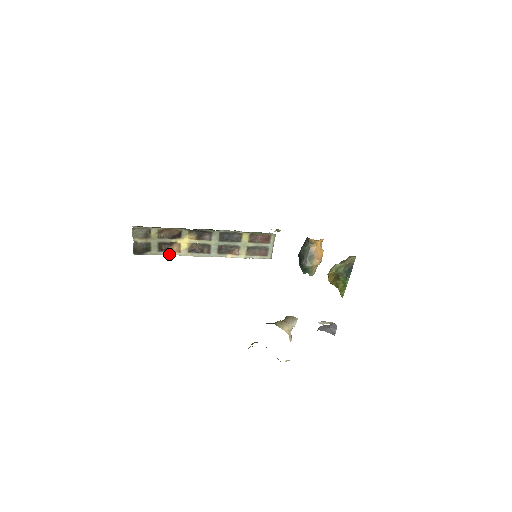
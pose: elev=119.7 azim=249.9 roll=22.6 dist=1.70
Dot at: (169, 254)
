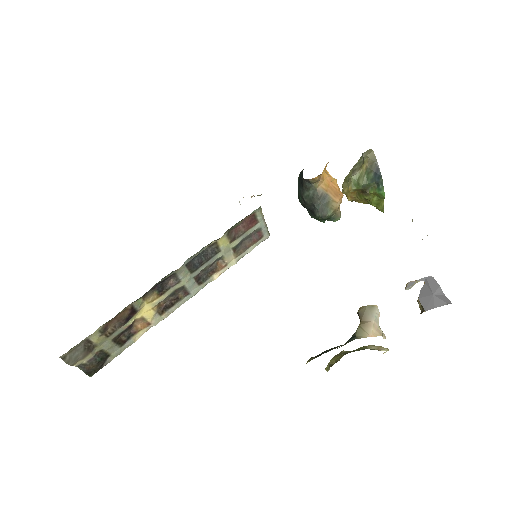
Dot at: (137, 337)
